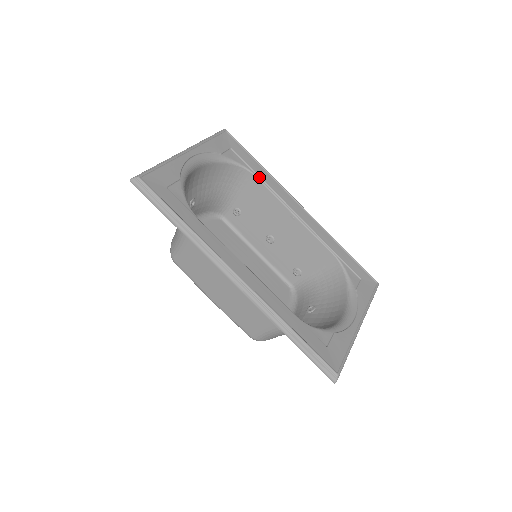
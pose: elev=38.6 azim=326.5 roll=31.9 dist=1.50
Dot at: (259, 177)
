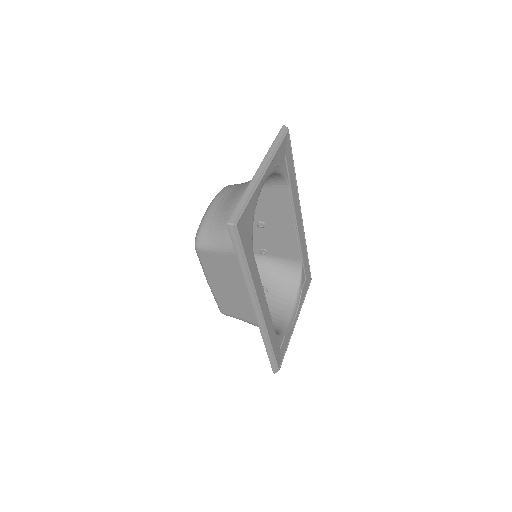
Dot at: (290, 188)
